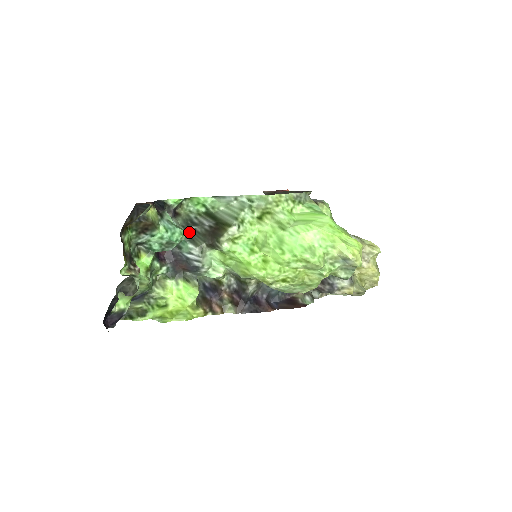
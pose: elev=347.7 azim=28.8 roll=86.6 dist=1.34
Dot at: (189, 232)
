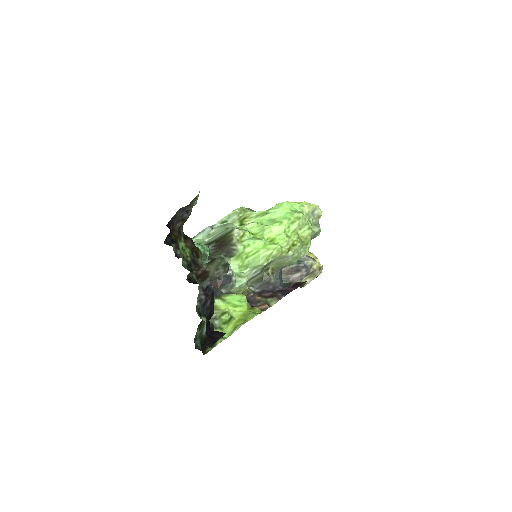
Dot at: occluded
